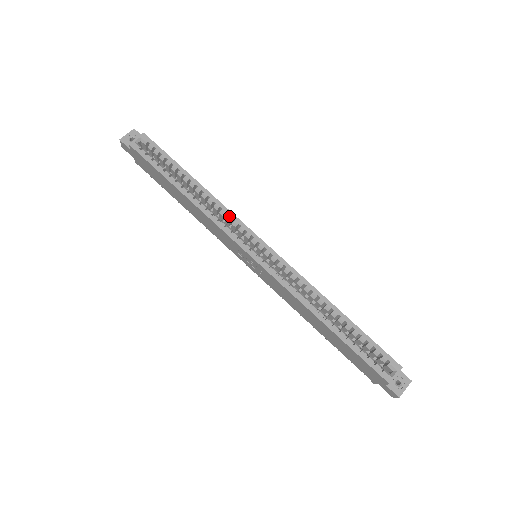
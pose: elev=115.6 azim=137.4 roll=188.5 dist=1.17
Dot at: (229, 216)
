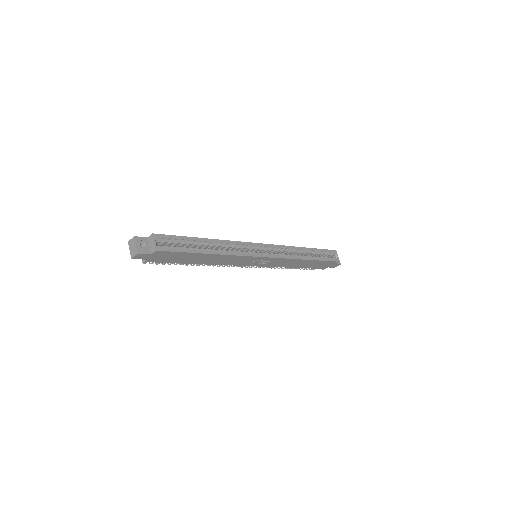
Dot at: (240, 245)
